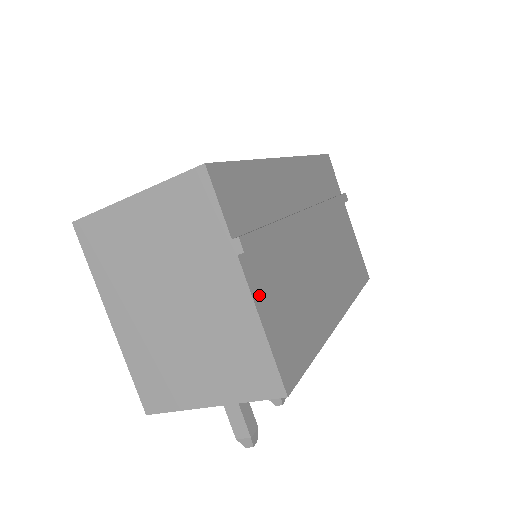
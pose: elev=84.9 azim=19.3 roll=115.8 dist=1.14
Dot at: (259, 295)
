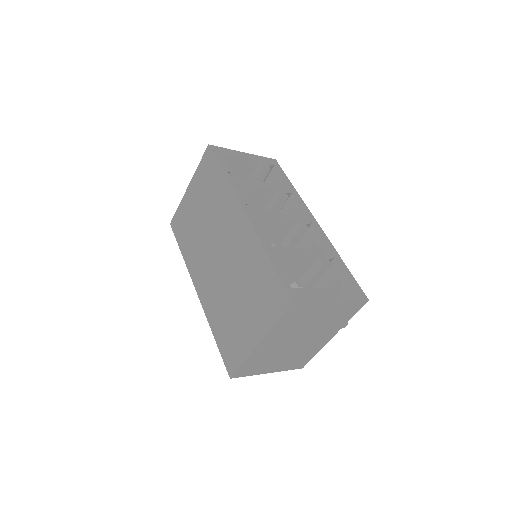
Dot at: occluded
